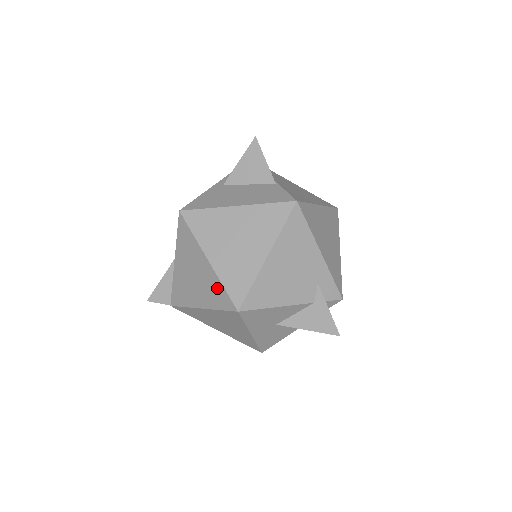
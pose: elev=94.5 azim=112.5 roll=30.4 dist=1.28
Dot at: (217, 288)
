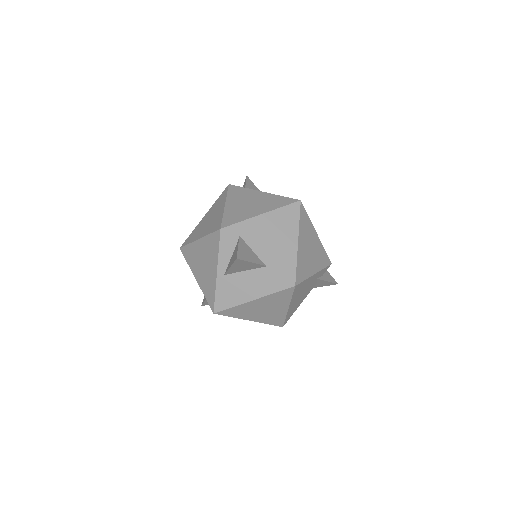
Dot at: occluded
